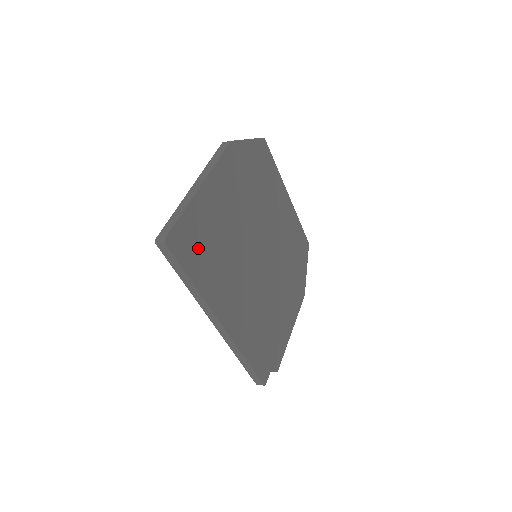
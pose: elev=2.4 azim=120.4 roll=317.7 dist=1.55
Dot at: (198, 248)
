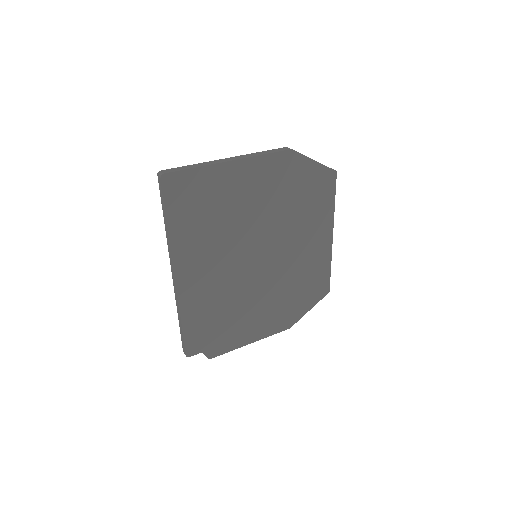
Dot at: (192, 204)
